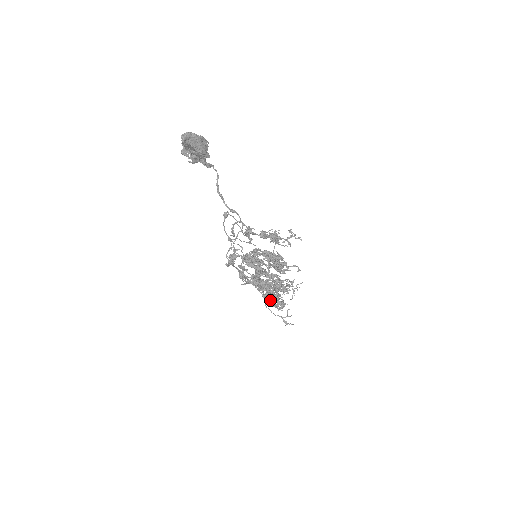
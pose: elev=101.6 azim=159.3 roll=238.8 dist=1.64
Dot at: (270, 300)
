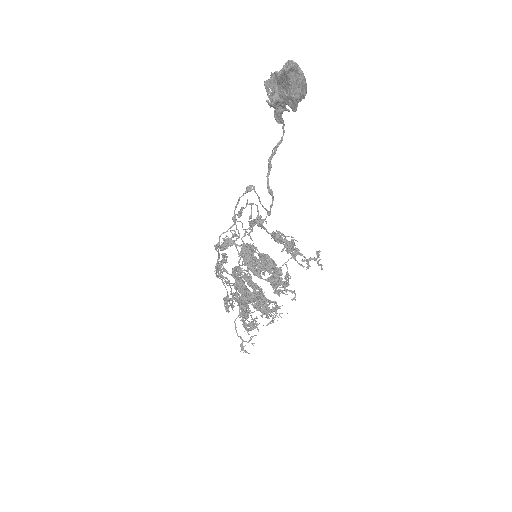
Dot at: occluded
